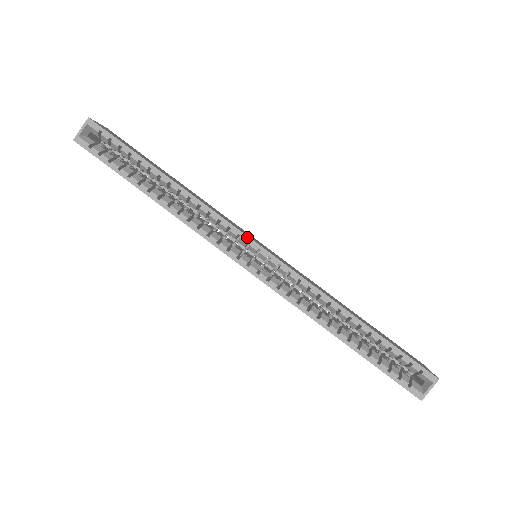
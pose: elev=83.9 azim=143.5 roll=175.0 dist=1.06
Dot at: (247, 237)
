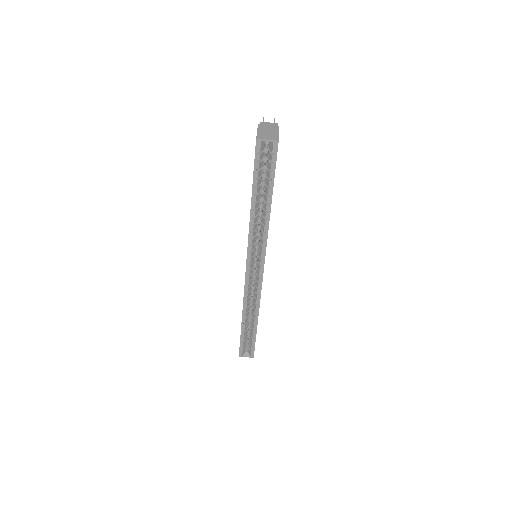
Dot at: (264, 263)
